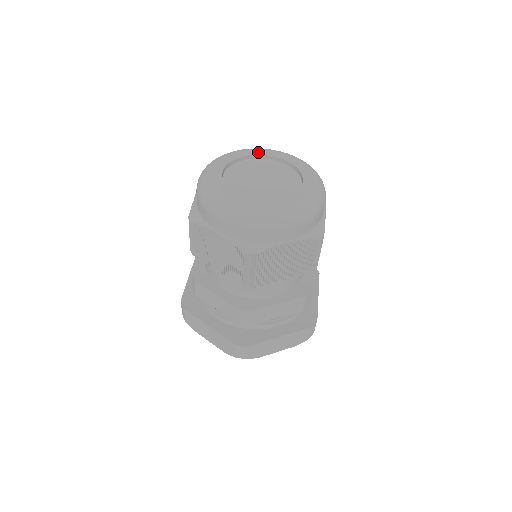
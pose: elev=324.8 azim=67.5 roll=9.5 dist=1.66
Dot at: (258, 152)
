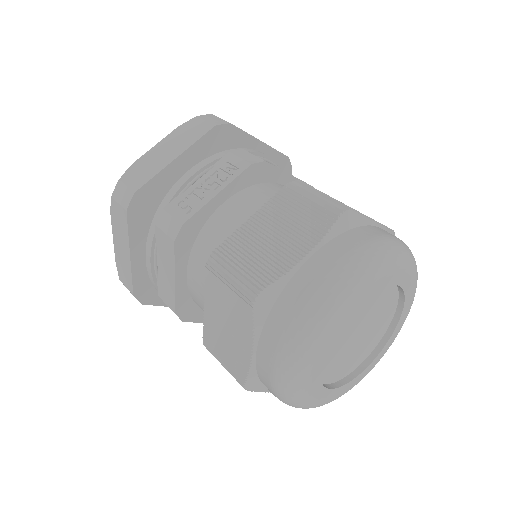
Dot at: (371, 291)
